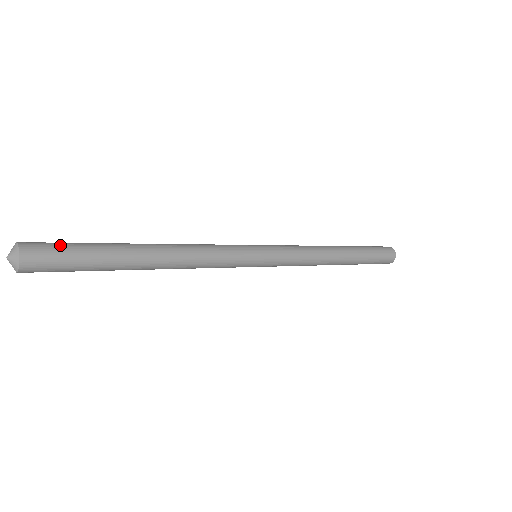
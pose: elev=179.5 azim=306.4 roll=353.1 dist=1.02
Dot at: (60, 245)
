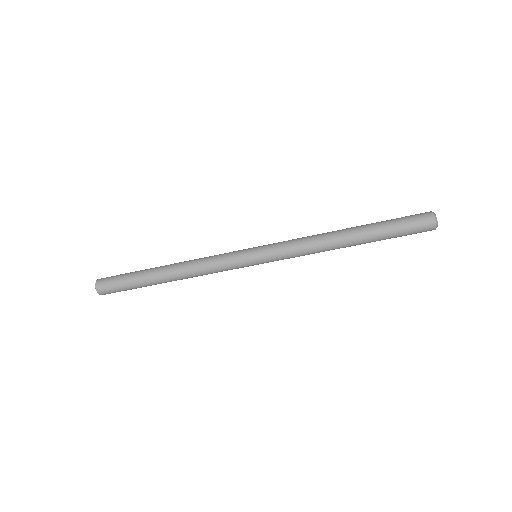
Dot at: occluded
